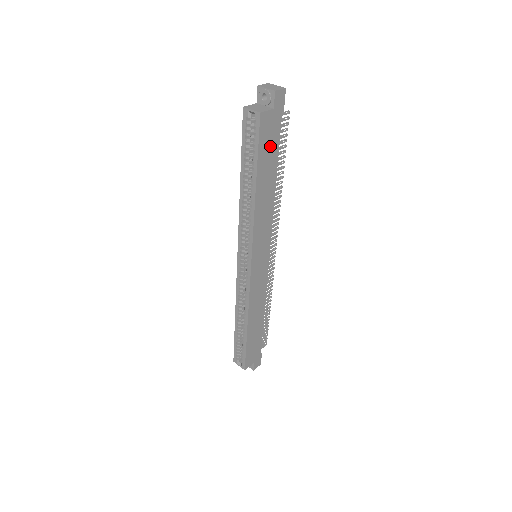
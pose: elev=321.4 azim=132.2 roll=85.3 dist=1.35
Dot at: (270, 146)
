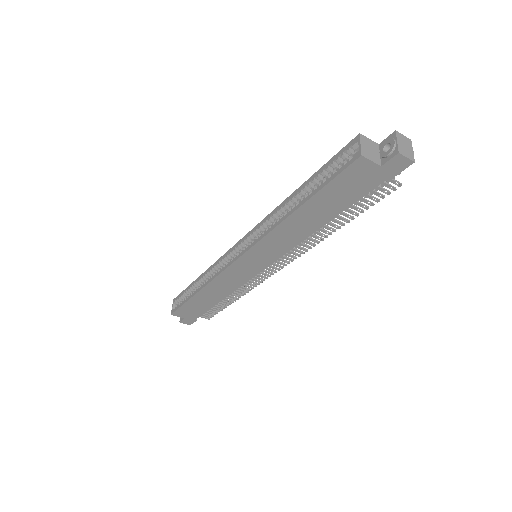
Dot at: (346, 192)
